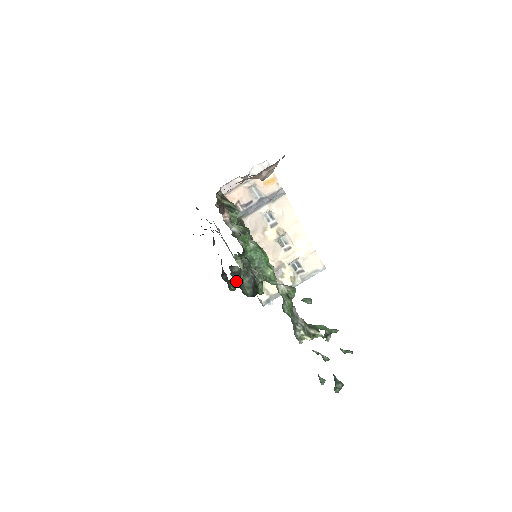
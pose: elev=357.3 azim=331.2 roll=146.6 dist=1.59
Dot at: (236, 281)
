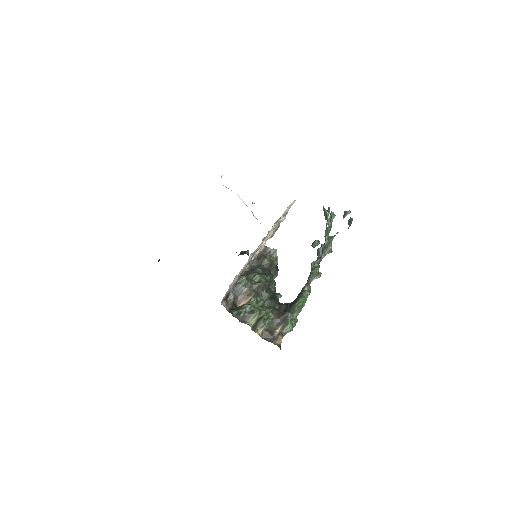
Dot at: occluded
